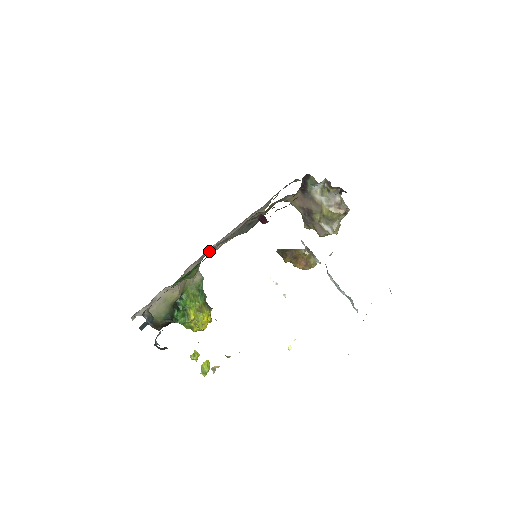
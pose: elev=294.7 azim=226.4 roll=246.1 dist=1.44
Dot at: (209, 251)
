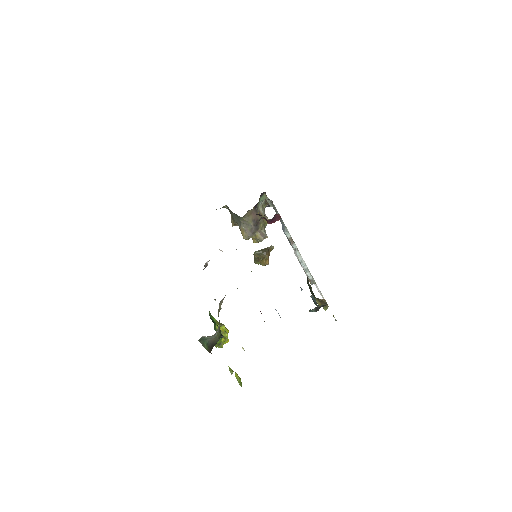
Dot at: occluded
